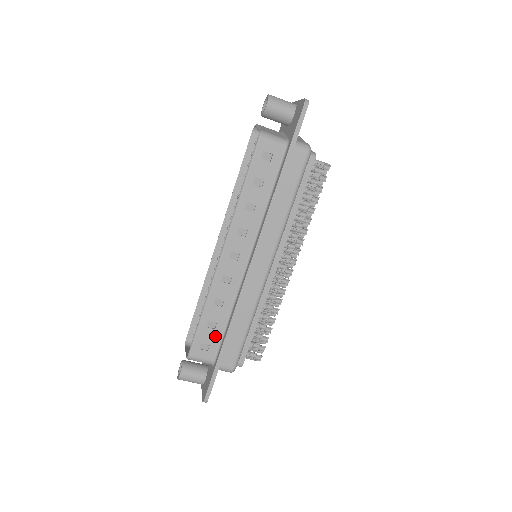
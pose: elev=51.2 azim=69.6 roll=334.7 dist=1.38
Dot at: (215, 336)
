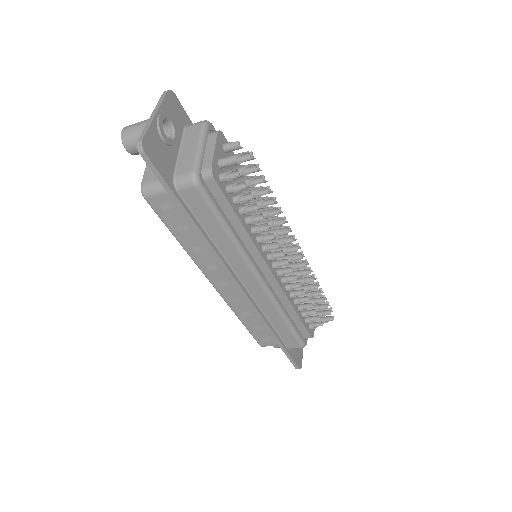
Dot at: (267, 332)
